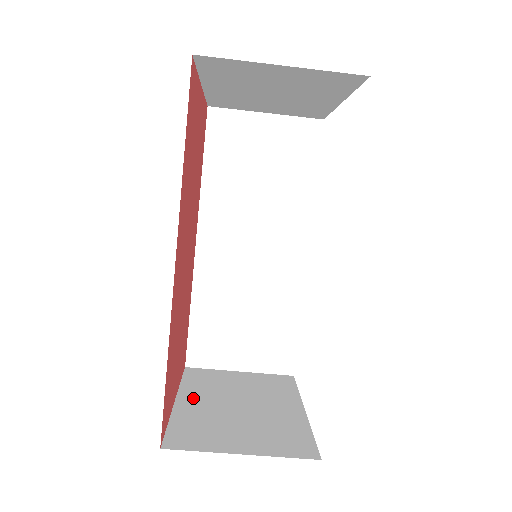
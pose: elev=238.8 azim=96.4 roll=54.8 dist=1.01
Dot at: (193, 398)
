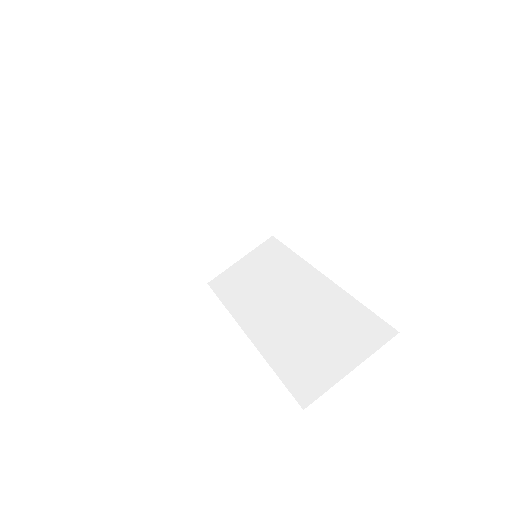
Dot at: occluded
